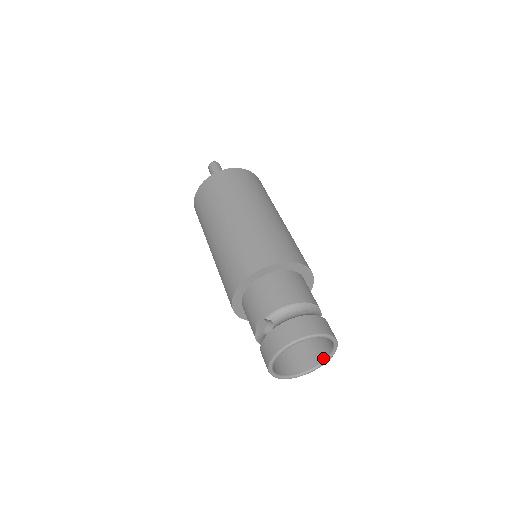
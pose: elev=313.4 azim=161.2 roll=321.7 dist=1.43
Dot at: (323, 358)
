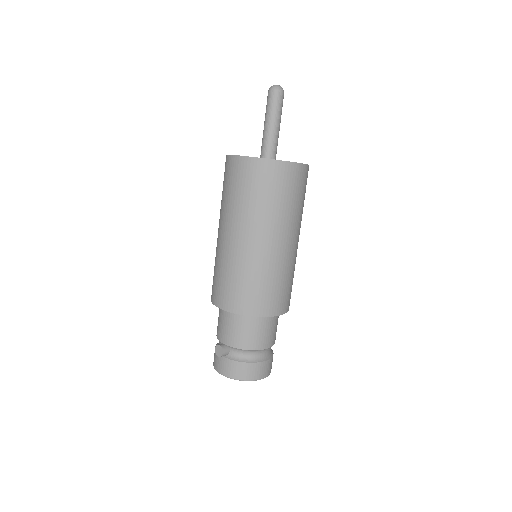
Dot at: occluded
